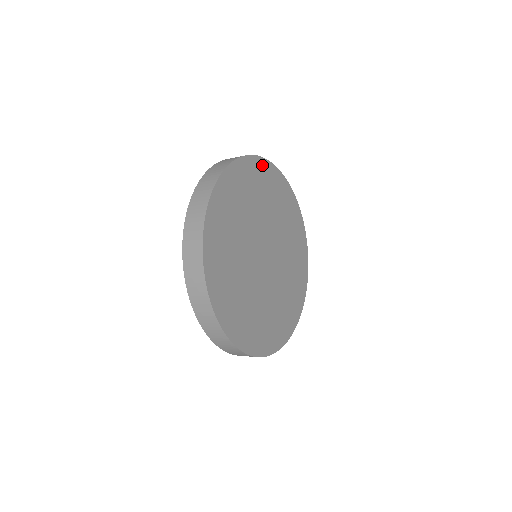
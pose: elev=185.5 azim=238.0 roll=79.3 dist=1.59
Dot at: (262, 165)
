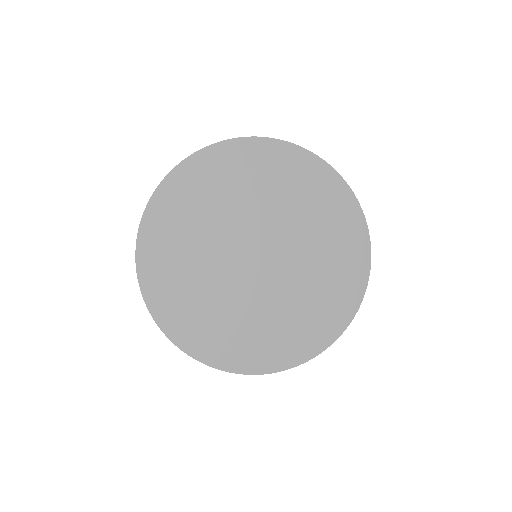
Dot at: (253, 146)
